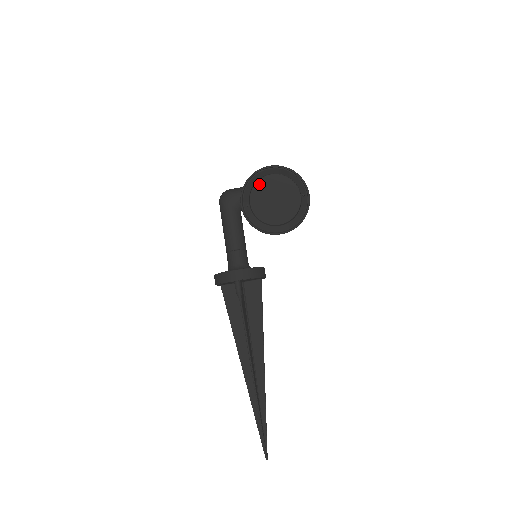
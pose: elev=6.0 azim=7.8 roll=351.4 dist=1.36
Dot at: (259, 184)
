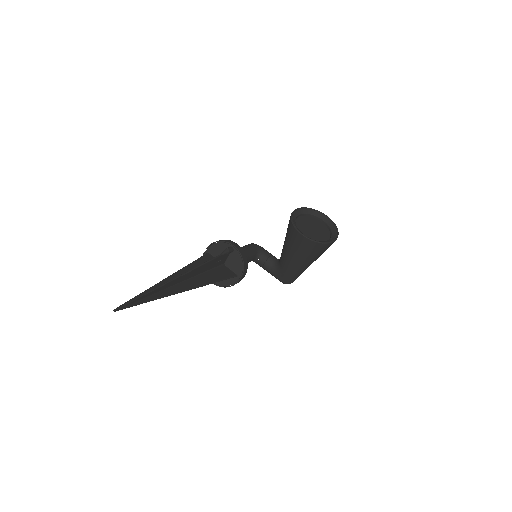
Dot at: (311, 218)
